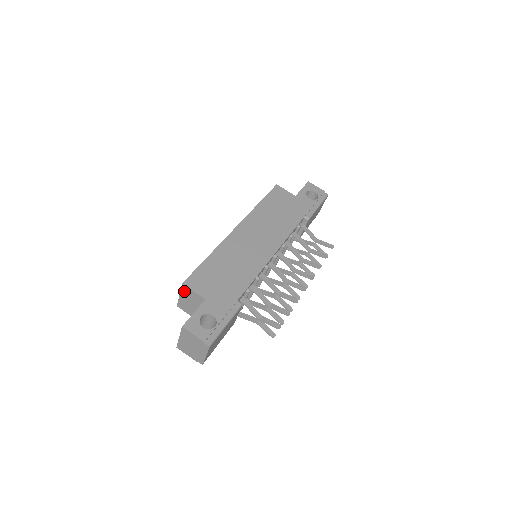
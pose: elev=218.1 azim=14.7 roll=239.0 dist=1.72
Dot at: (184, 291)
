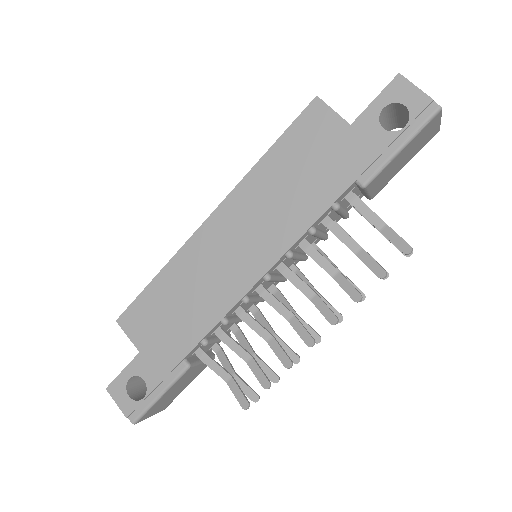
Dot at: occluded
